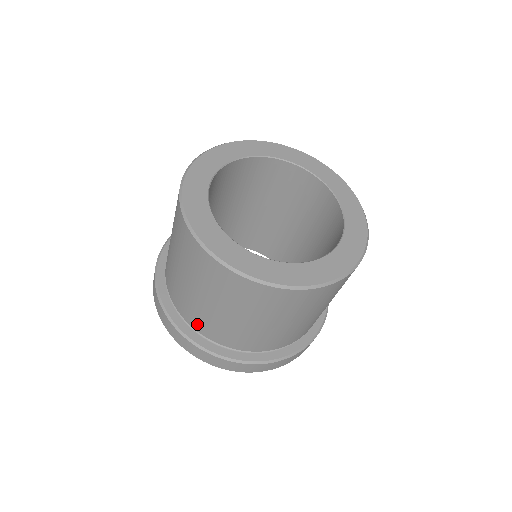
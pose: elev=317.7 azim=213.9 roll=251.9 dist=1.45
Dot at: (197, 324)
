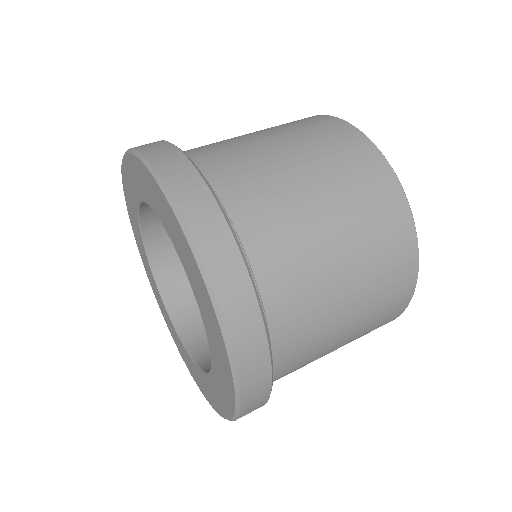
Dot at: (257, 229)
